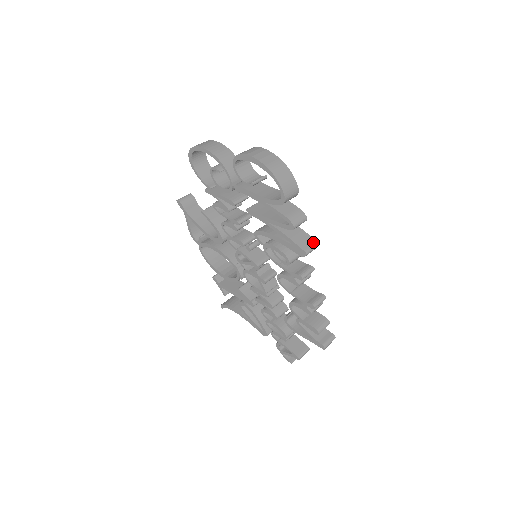
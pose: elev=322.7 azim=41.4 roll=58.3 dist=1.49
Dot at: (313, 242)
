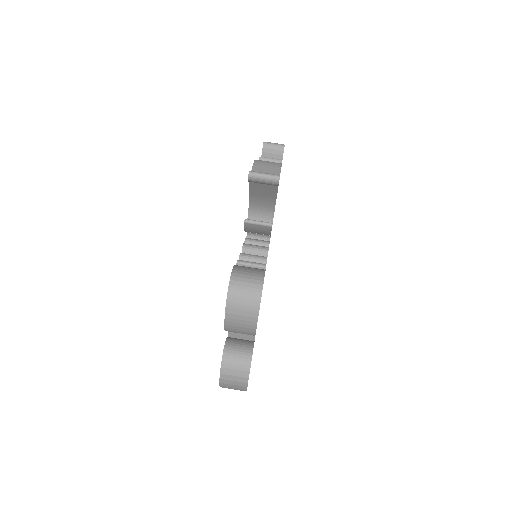
Dot at: occluded
